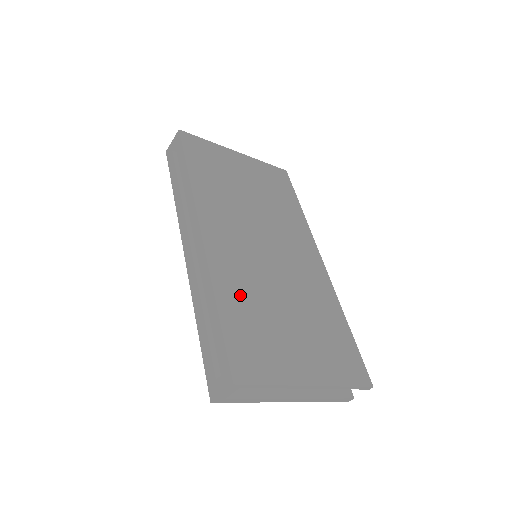
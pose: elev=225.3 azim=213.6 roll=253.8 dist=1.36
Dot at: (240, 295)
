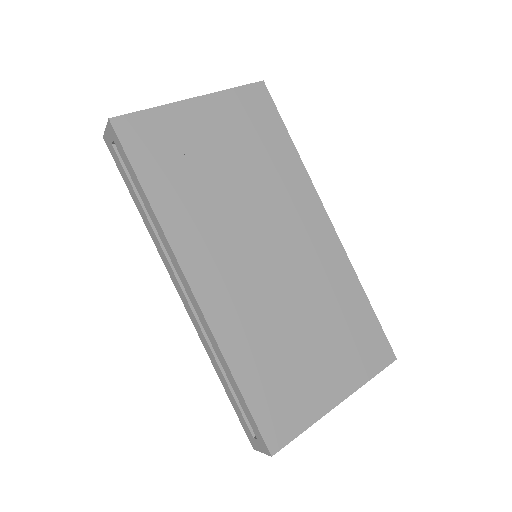
Dot at: (254, 348)
